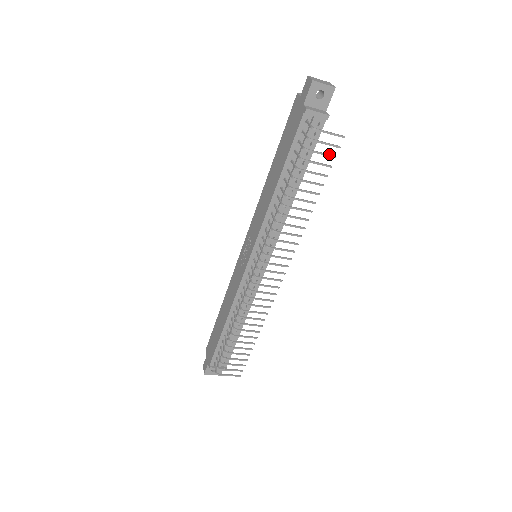
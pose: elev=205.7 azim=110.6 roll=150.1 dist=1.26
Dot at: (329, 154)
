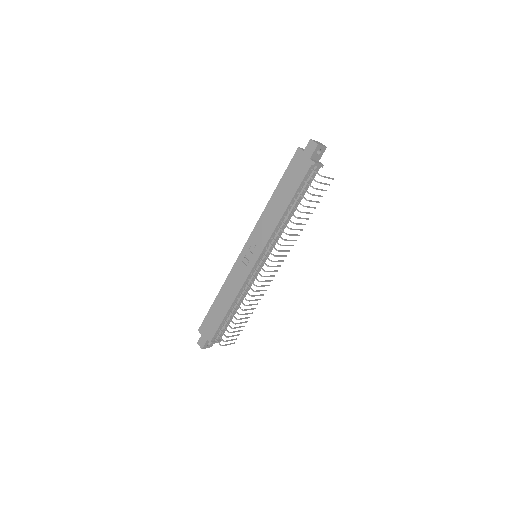
Dot at: occluded
